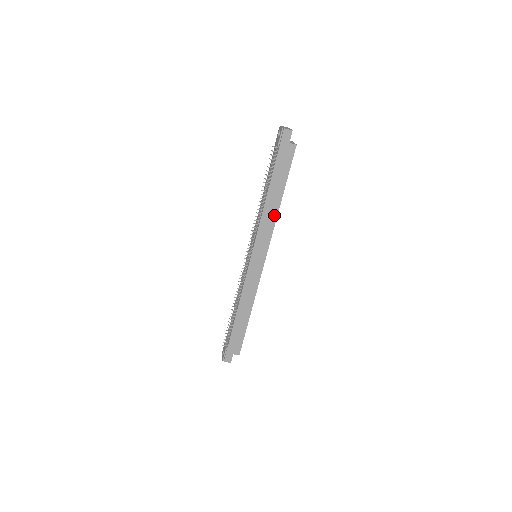
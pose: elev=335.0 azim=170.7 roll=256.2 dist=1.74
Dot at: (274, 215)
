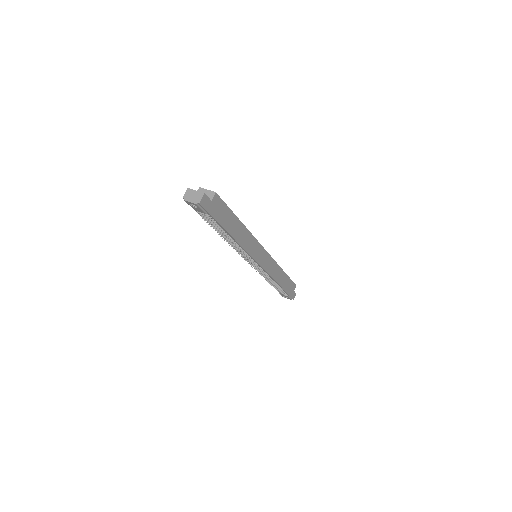
Dot at: (247, 234)
